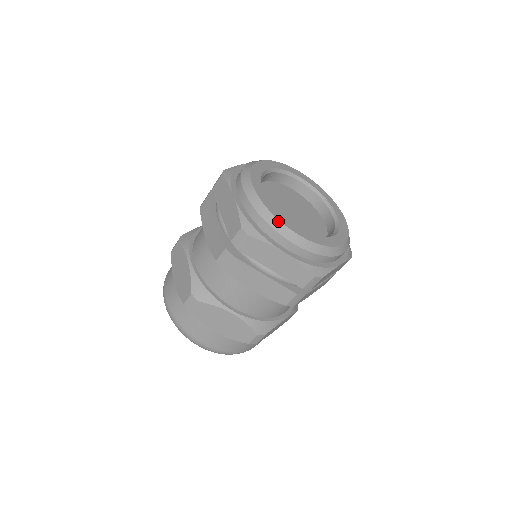
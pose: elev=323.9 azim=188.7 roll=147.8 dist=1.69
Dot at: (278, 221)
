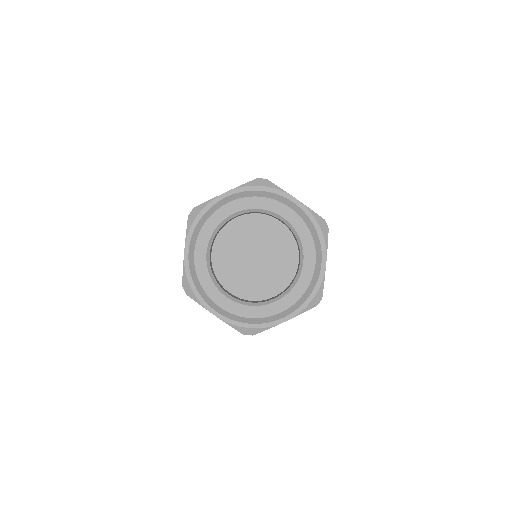
Dot at: (205, 293)
